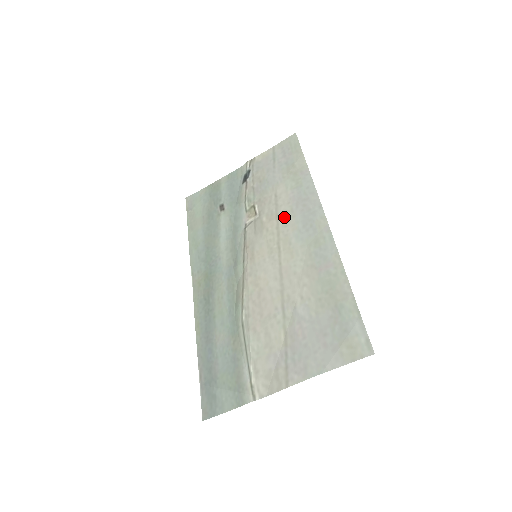
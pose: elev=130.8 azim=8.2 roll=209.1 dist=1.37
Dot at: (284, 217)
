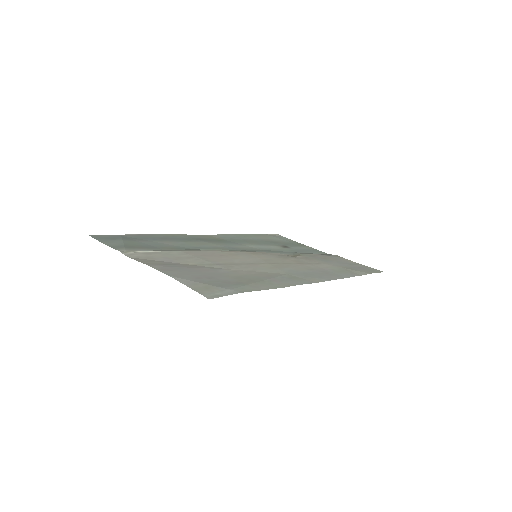
Dot at: (303, 266)
